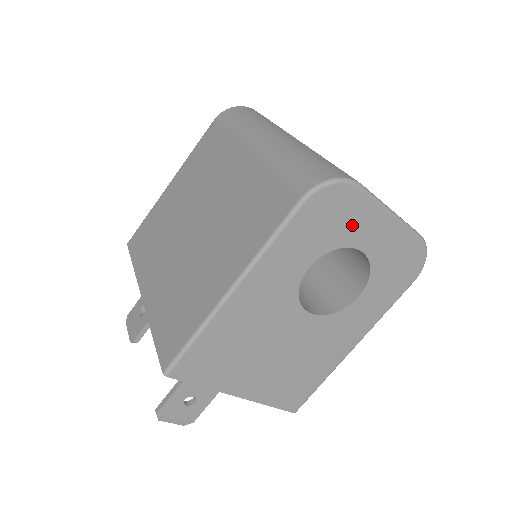
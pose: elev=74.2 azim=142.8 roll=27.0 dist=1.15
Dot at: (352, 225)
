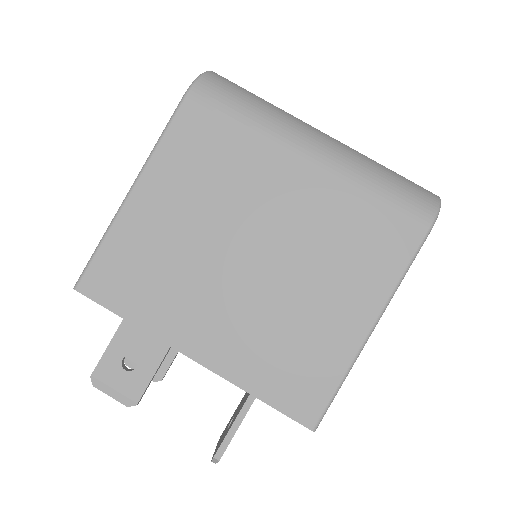
Dot at: occluded
